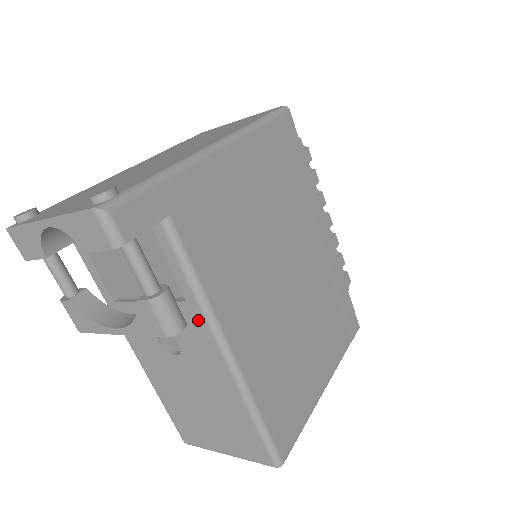
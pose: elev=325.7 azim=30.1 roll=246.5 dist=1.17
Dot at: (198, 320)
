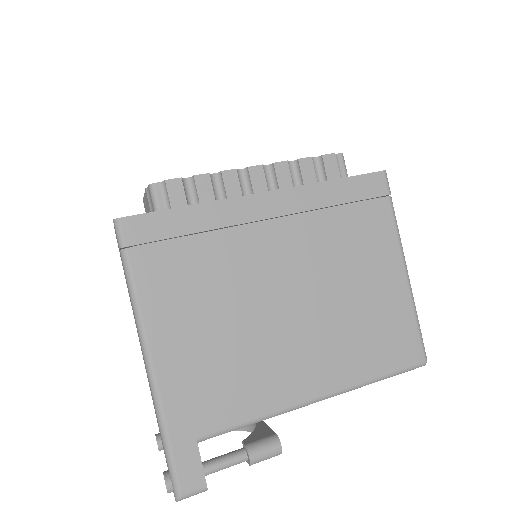
Dot at: occluded
